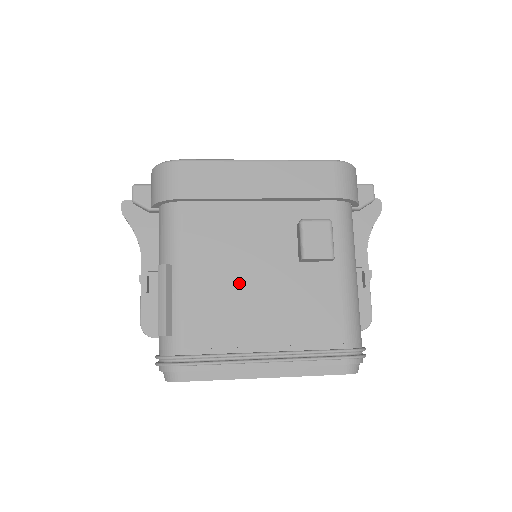
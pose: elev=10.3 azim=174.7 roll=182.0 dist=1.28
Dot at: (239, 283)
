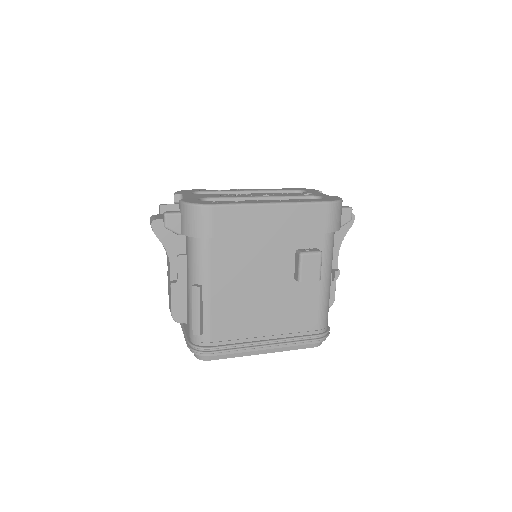
Dot at: (251, 296)
